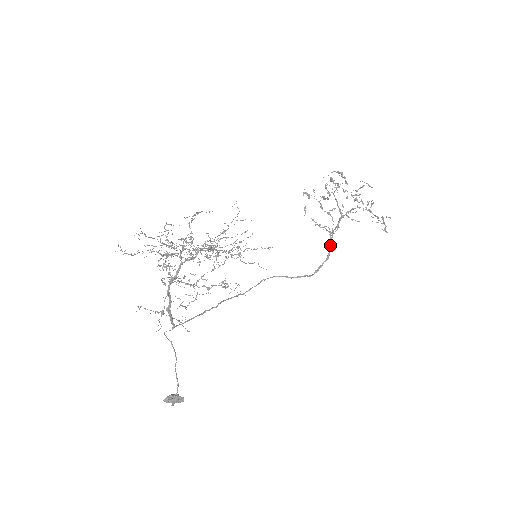
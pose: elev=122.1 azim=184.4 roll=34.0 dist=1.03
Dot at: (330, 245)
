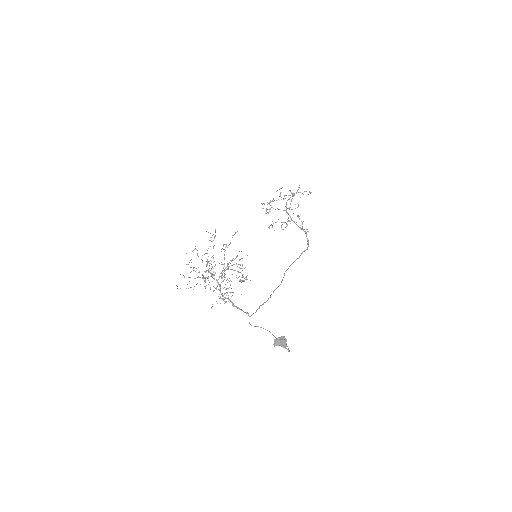
Dot at: (299, 227)
